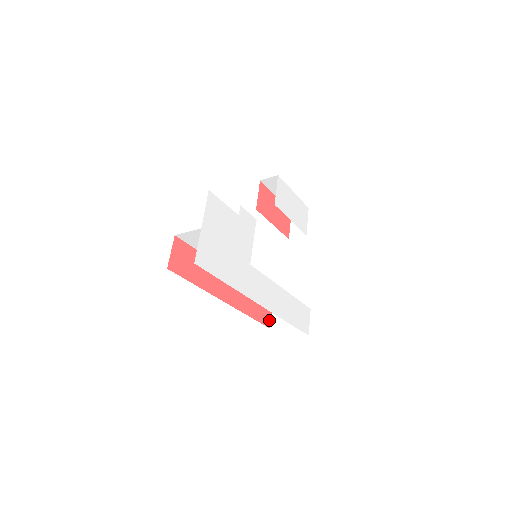
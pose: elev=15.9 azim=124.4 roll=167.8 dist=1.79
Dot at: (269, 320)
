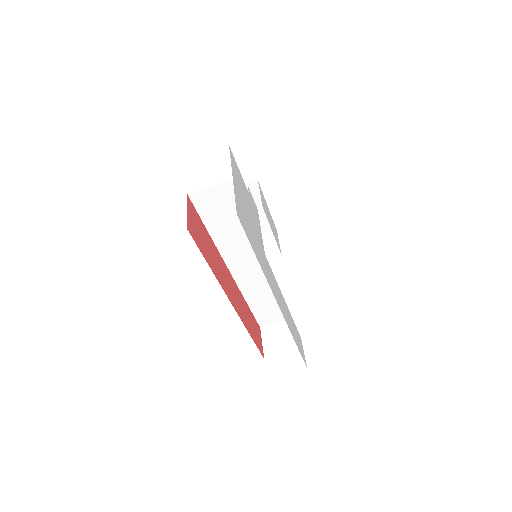
Dot at: (262, 348)
